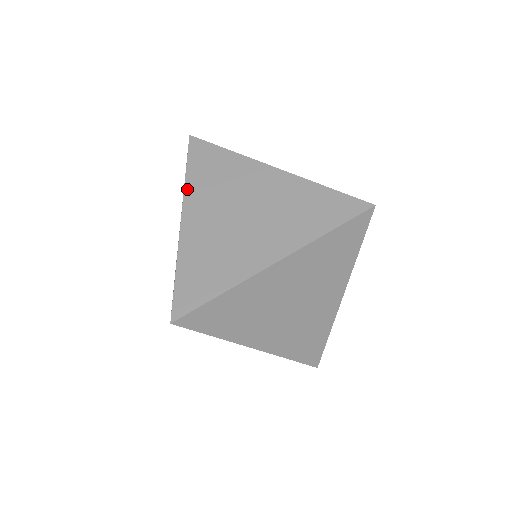
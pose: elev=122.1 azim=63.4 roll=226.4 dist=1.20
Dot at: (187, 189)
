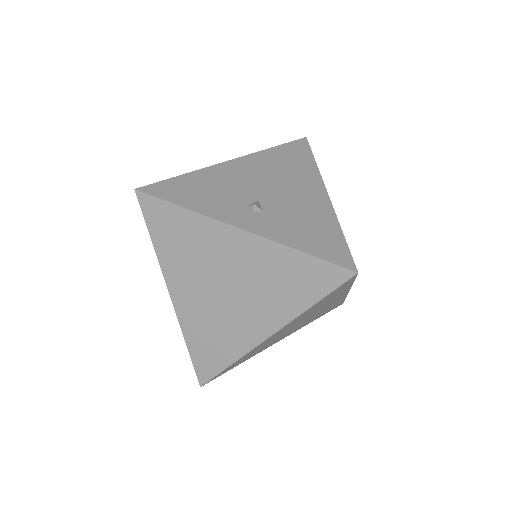
Dot at: (161, 262)
